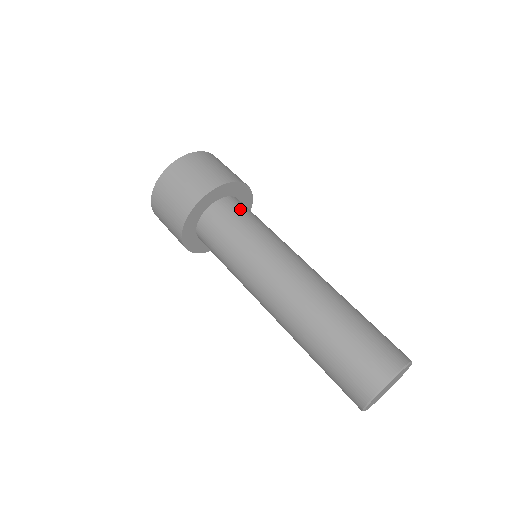
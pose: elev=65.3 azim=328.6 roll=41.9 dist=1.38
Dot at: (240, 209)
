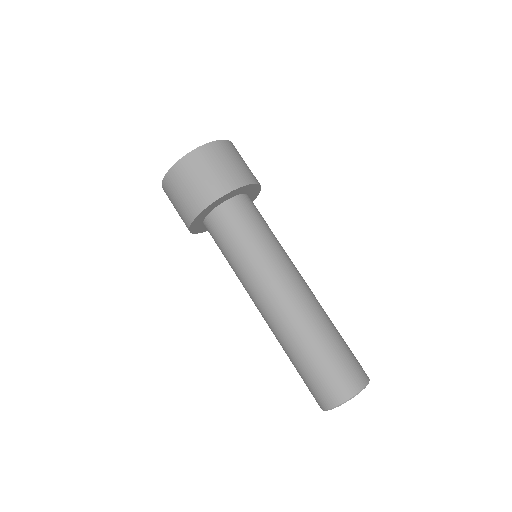
Dot at: occluded
